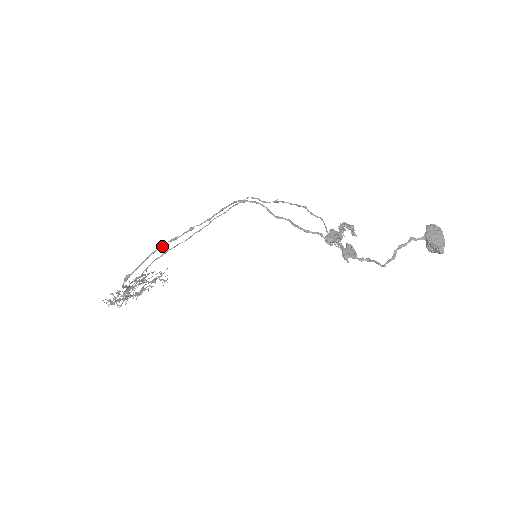
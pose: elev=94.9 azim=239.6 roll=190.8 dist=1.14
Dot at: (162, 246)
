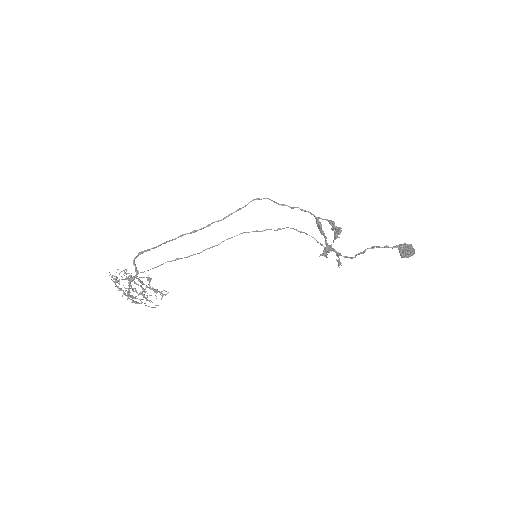
Dot at: (181, 236)
